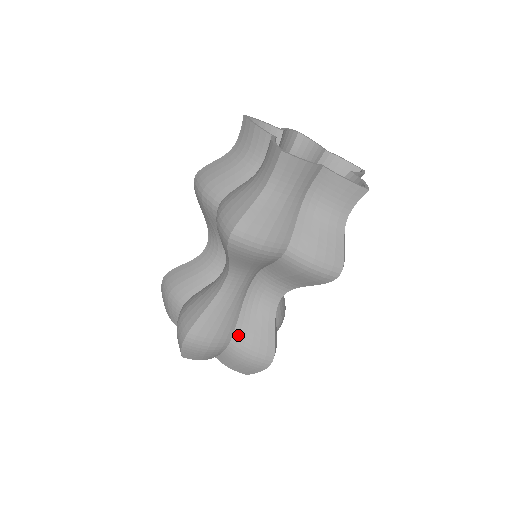
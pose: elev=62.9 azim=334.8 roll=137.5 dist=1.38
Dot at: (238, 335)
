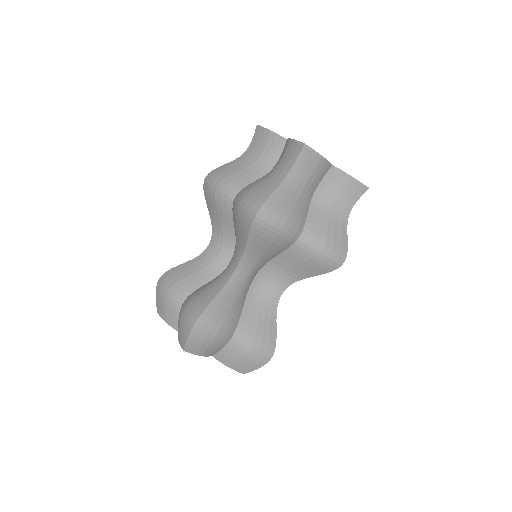
Dot at: (192, 294)
